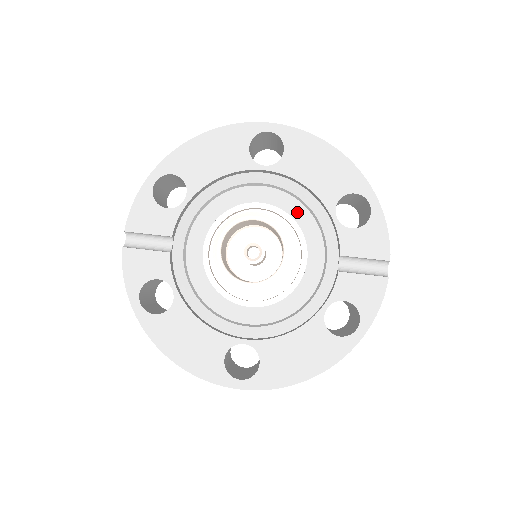
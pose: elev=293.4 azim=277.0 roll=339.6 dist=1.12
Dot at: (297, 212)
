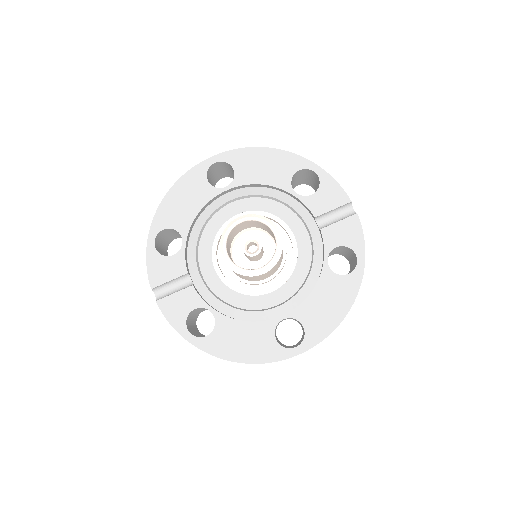
Dot at: (267, 206)
